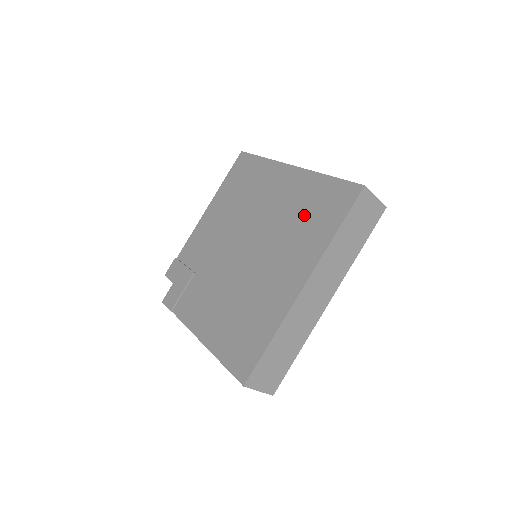
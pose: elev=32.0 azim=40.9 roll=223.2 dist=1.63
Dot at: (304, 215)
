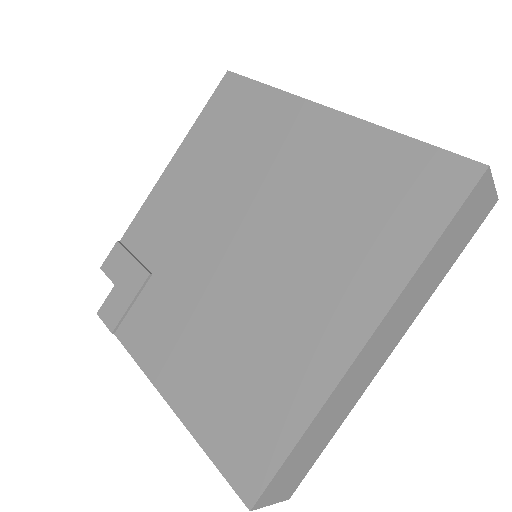
Dot at: (357, 205)
